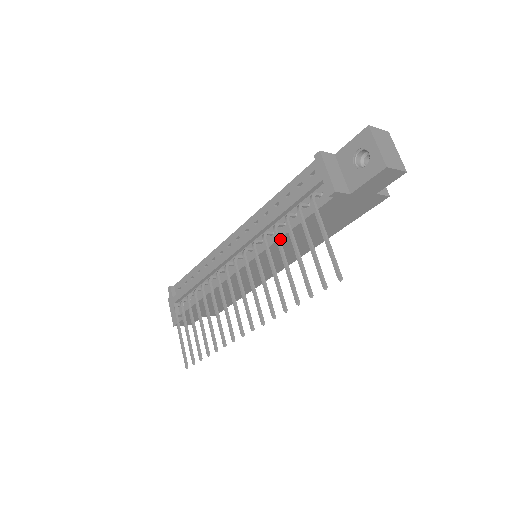
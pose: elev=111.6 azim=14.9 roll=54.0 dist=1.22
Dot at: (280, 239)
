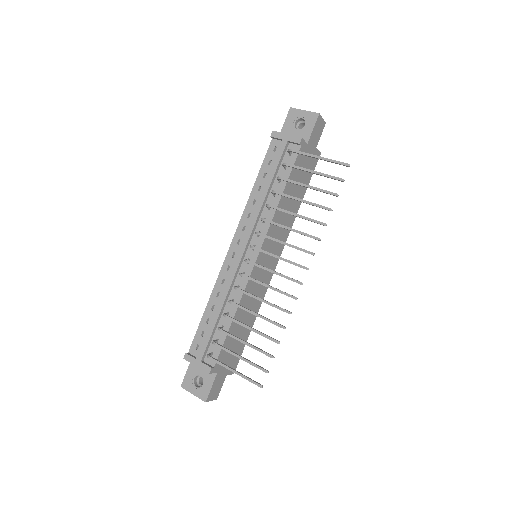
Dot at: (278, 205)
